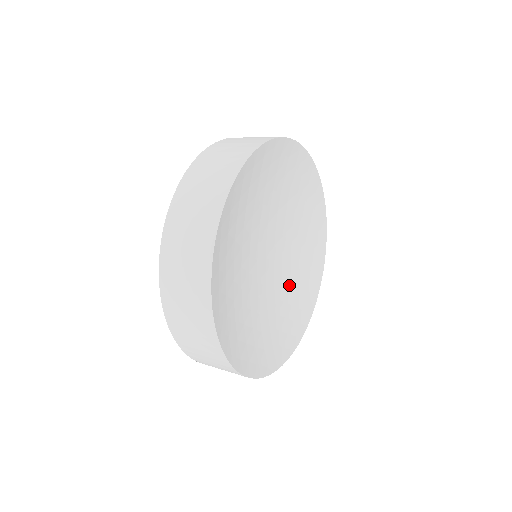
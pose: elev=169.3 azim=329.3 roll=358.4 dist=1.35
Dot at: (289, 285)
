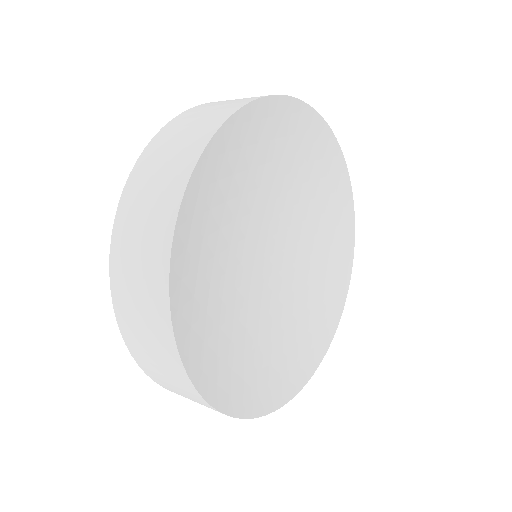
Dot at: (294, 312)
